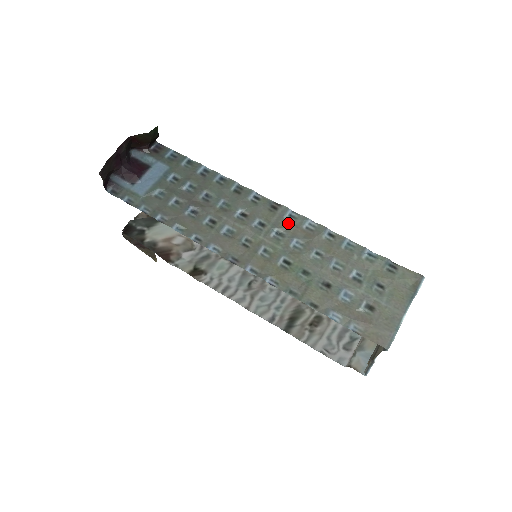
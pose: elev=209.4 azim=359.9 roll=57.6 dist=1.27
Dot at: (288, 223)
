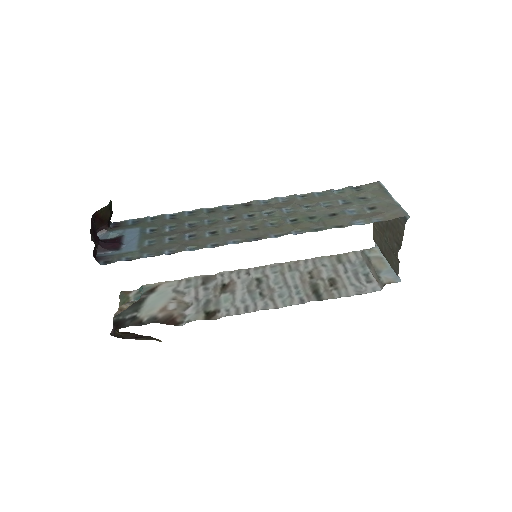
Dot at: (268, 205)
